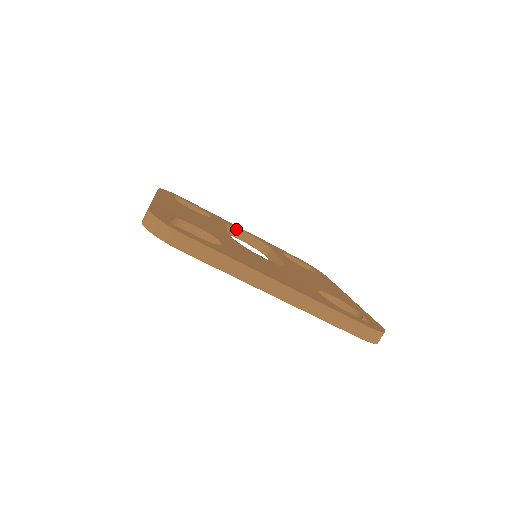
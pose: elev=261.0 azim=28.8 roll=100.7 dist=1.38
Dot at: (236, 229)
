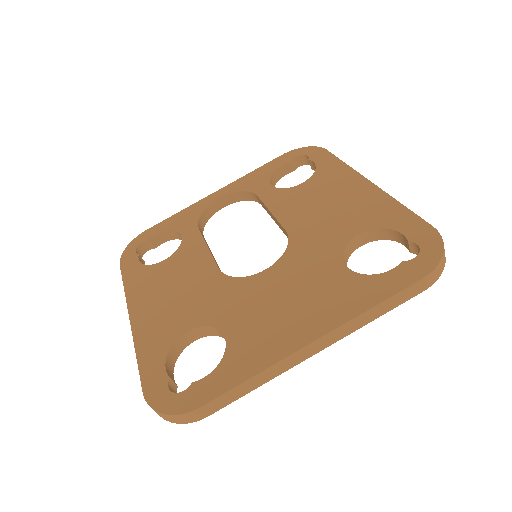
Dot at: (210, 206)
